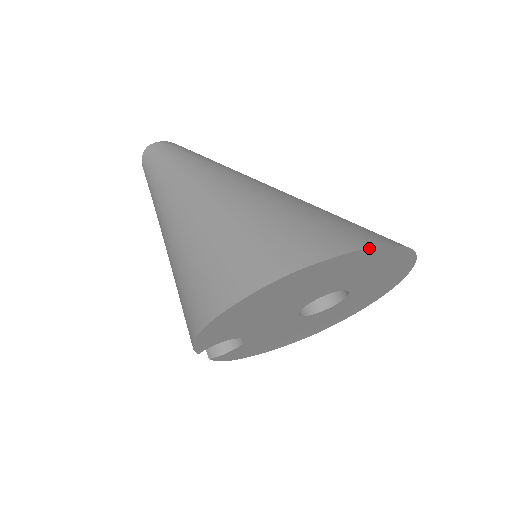
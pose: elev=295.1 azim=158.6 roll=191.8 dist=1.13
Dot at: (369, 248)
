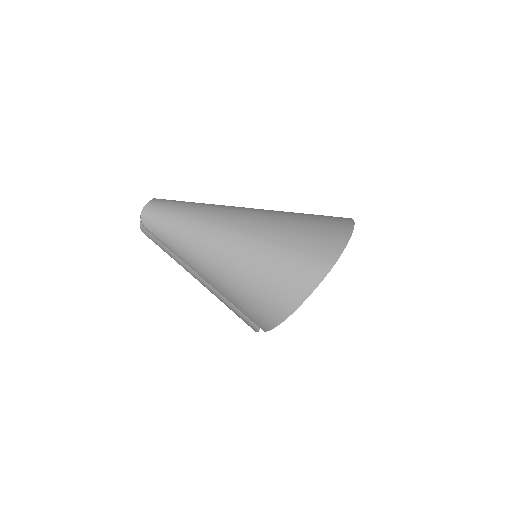
Dot at: occluded
